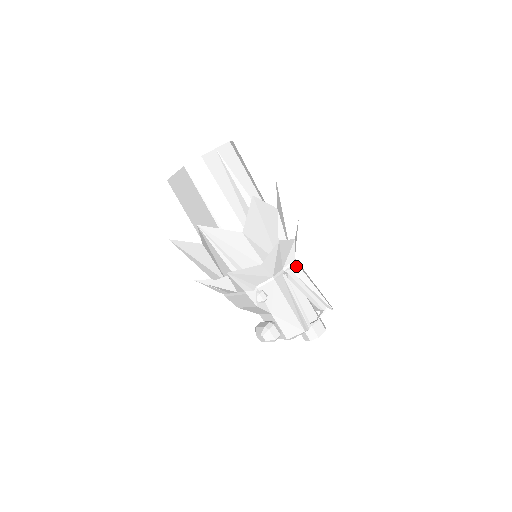
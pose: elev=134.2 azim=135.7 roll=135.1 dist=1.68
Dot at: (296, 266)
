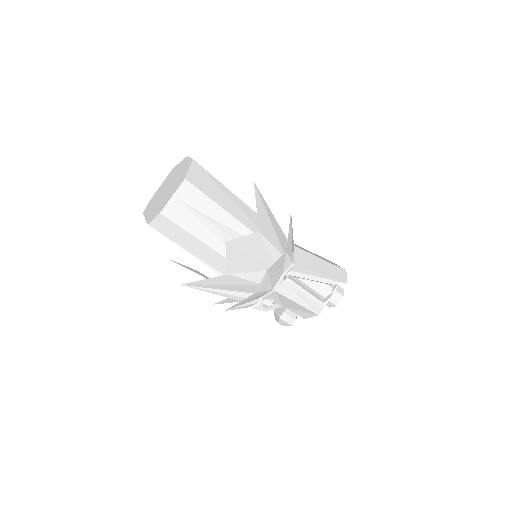
Dot at: (296, 267)
